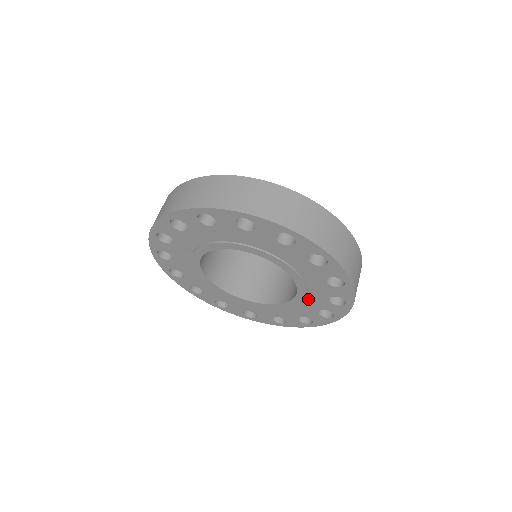
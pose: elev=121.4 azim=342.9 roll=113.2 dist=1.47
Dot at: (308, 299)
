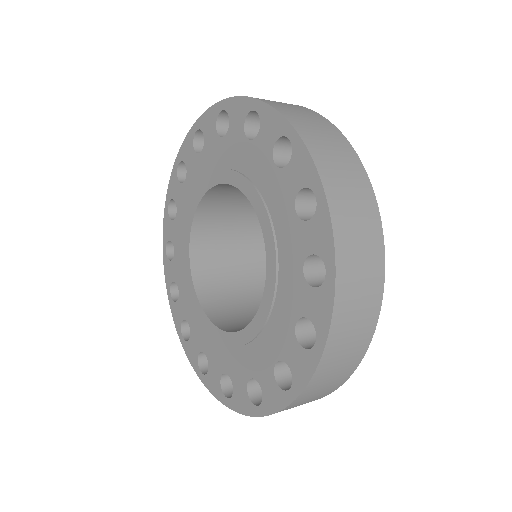
Dot at: (255, 345)
